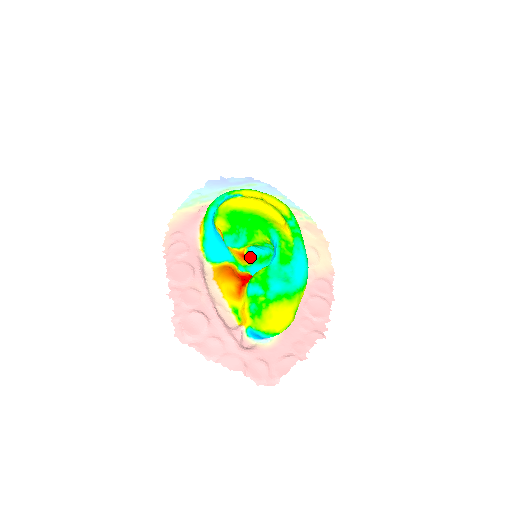
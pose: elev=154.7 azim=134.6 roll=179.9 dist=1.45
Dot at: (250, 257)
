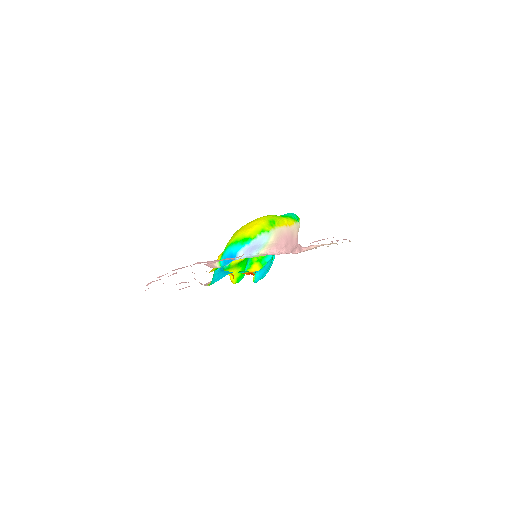
Dot at: (262, 278)
